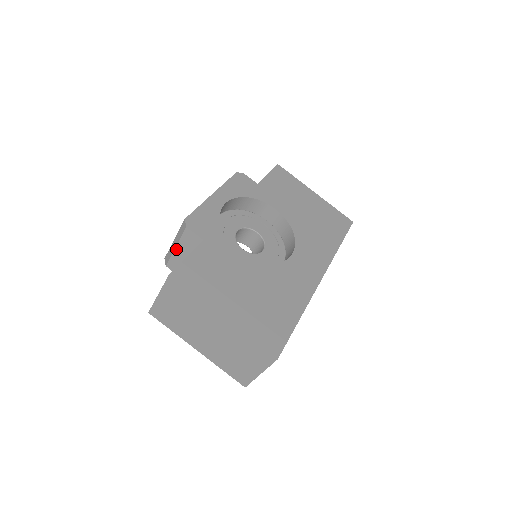
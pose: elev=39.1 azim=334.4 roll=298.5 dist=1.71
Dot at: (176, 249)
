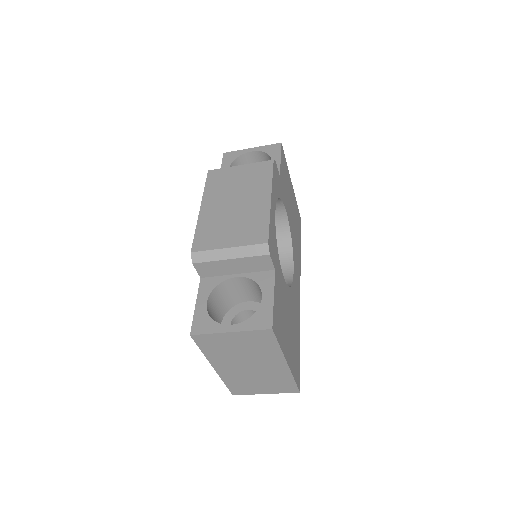
Dot at: (229, 260)
